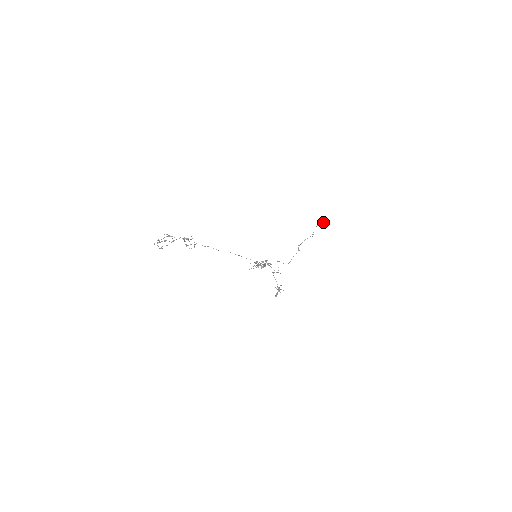
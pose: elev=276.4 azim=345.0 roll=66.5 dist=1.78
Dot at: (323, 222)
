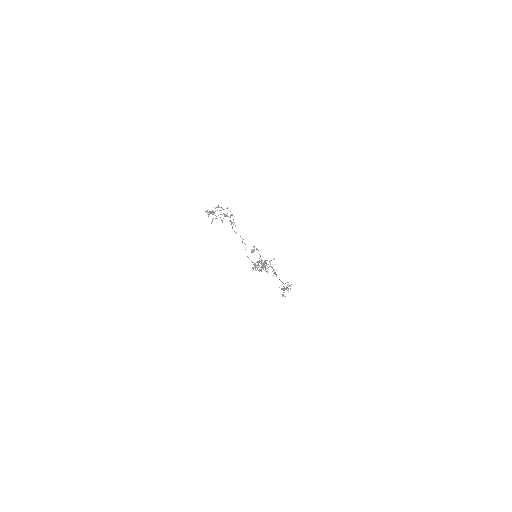
Dot at: (254, 249)
